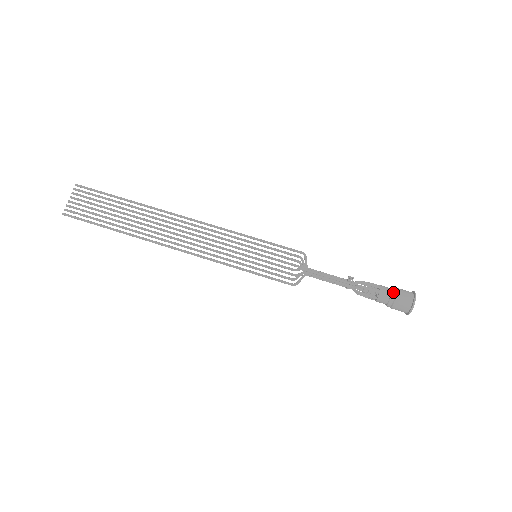
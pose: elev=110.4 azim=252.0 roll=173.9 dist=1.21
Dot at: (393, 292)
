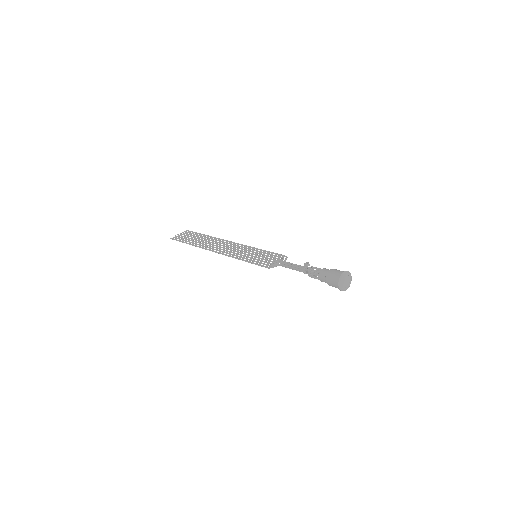
Dot at: (332, 269)
